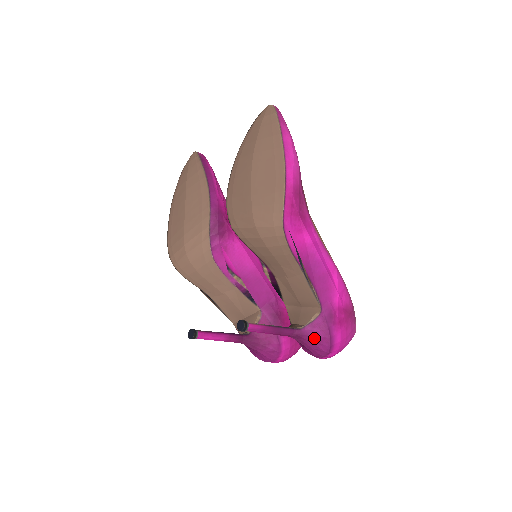
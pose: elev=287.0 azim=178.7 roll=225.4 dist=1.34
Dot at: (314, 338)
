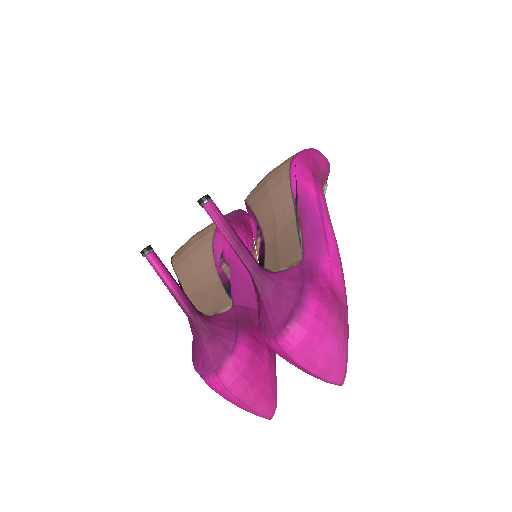
Dot at: (280, 289)
